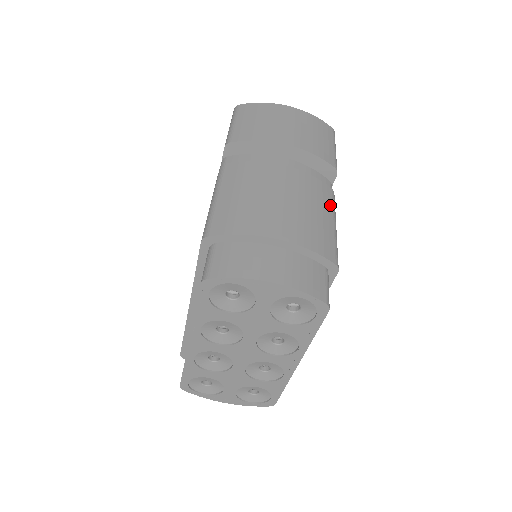
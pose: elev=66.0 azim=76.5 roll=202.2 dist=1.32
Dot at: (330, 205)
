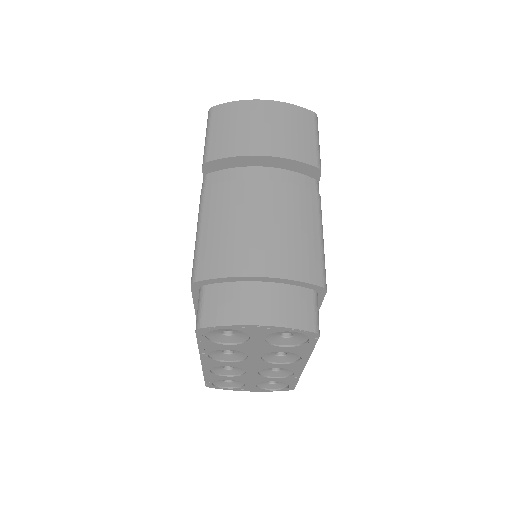
Dot at: (315, 214)
